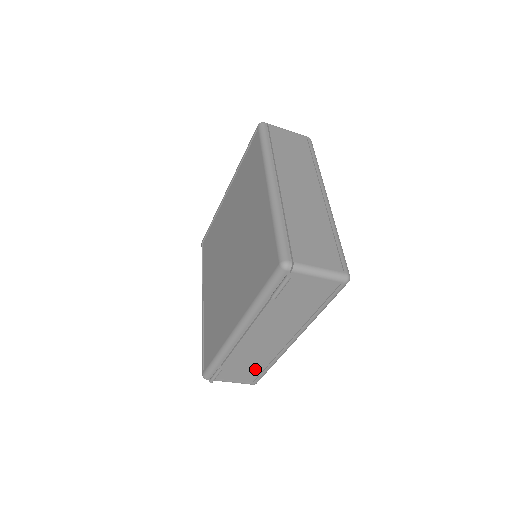
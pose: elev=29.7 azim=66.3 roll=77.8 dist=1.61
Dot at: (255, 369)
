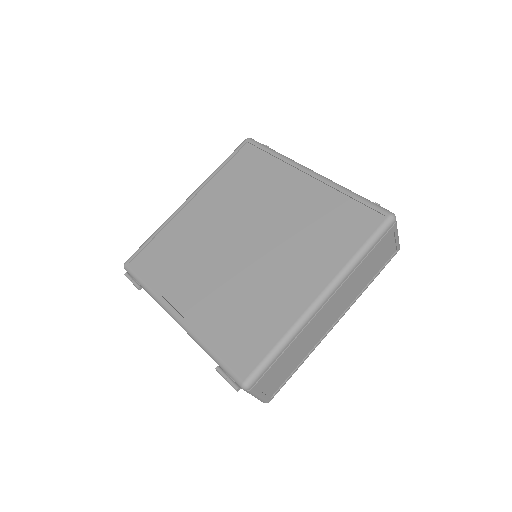
Dot at: occluded
